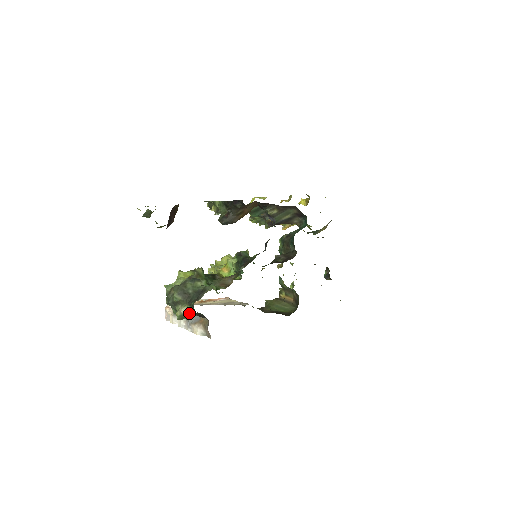
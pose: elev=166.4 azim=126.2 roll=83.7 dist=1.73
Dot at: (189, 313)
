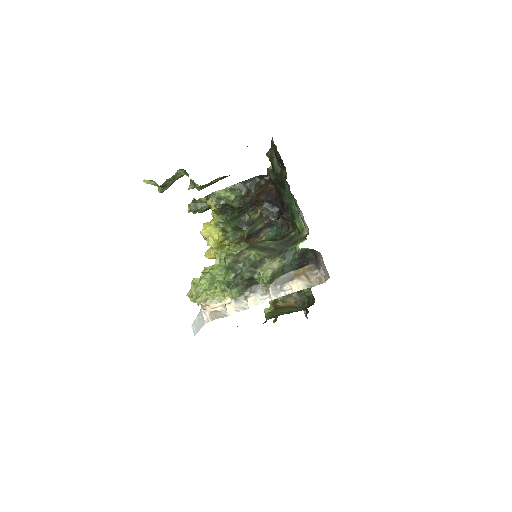
Dot at: (280, 270)
